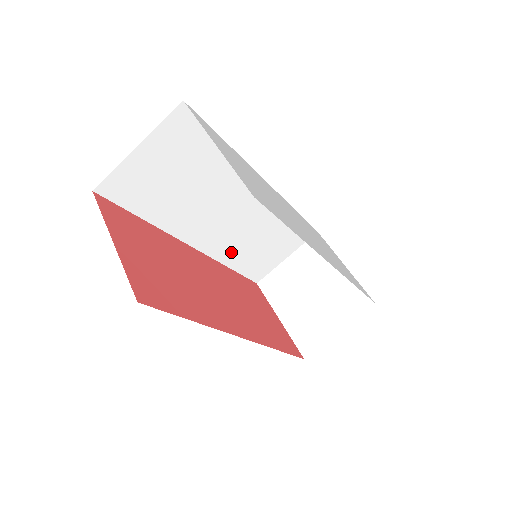
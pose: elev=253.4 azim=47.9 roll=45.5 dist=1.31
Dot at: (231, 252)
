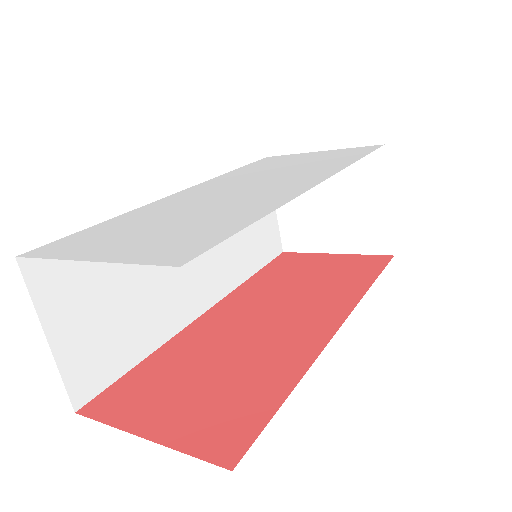
Dot at: (235, 268)
